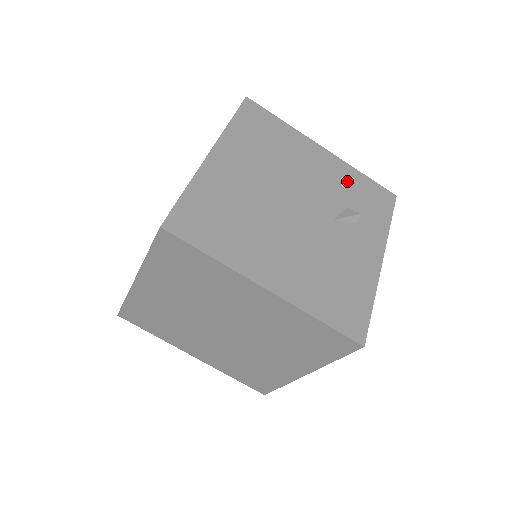
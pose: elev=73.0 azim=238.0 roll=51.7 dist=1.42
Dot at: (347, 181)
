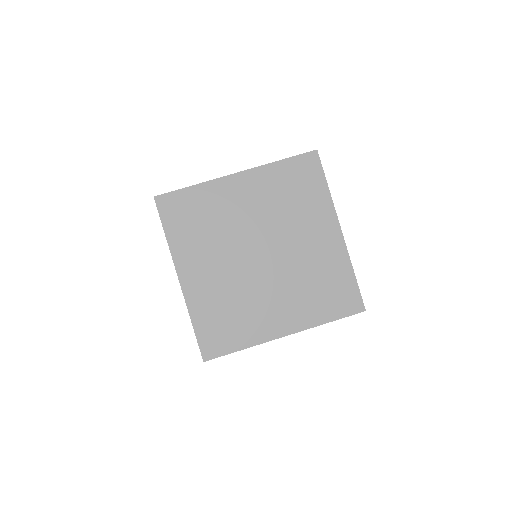
Dot at: occluded
